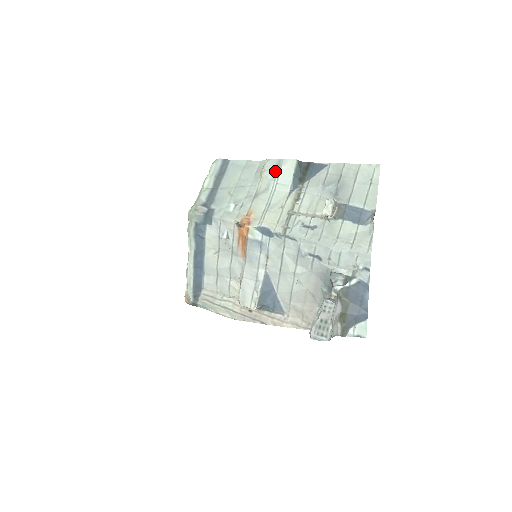
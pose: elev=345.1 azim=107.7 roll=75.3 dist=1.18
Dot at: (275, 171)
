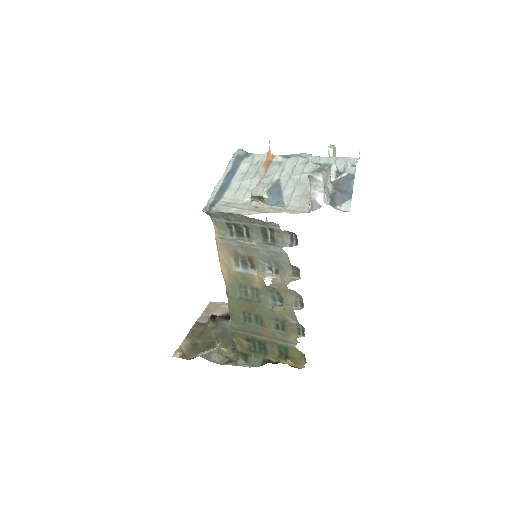
Dot at: occluded
